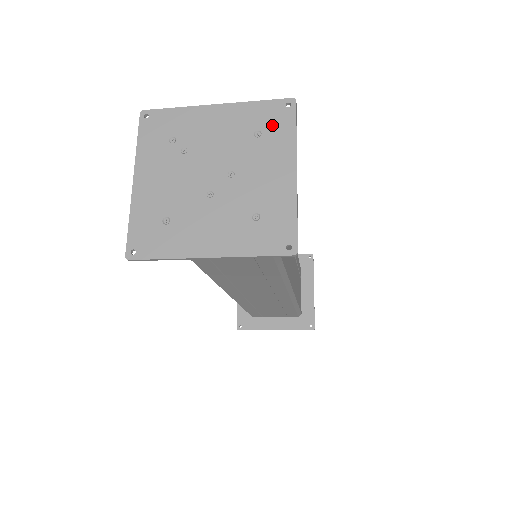
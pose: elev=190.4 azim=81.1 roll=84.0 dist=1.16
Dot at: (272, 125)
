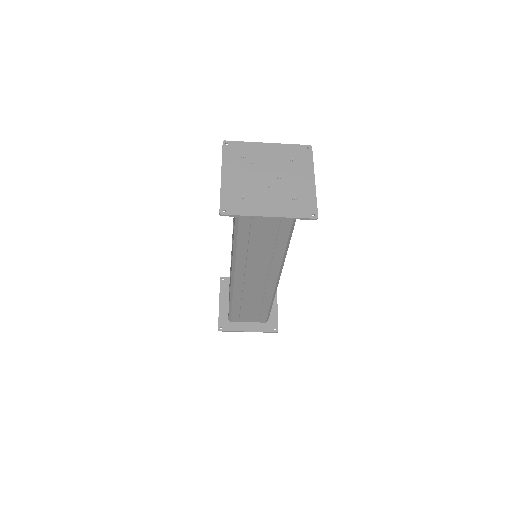
Dot at: (300, 157)
